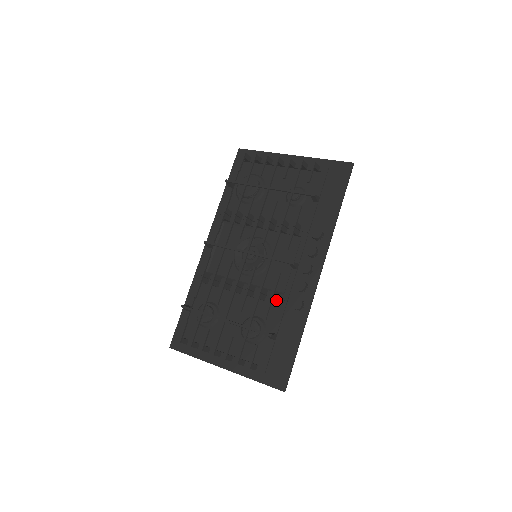
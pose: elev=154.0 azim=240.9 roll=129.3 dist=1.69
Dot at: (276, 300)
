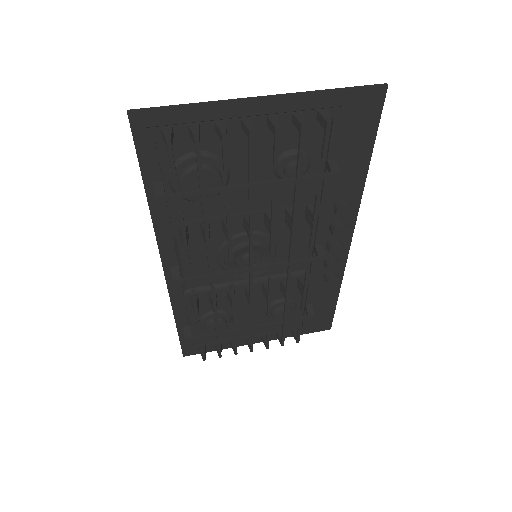
Dot at: occluded
